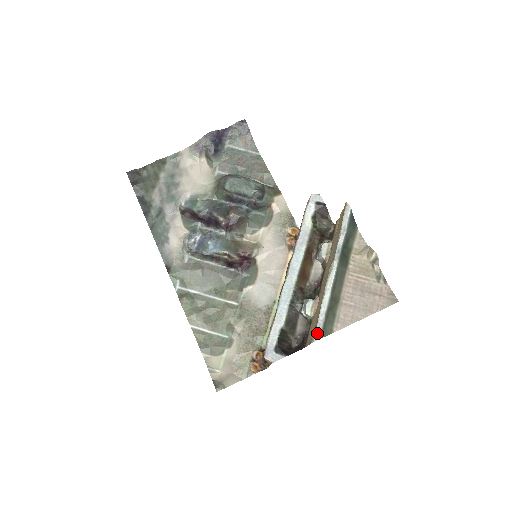
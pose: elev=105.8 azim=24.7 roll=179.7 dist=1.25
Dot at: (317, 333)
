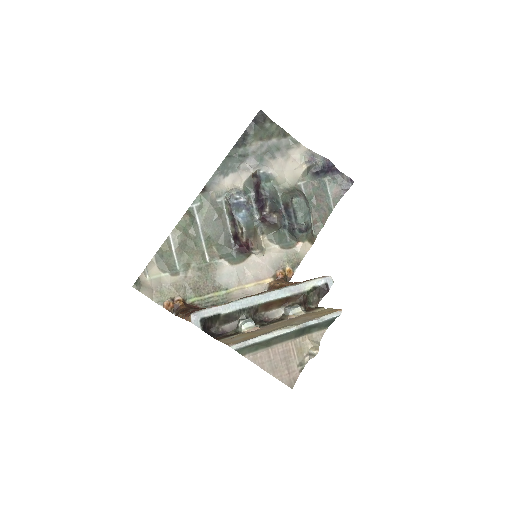
Dot at: (238, 345)
